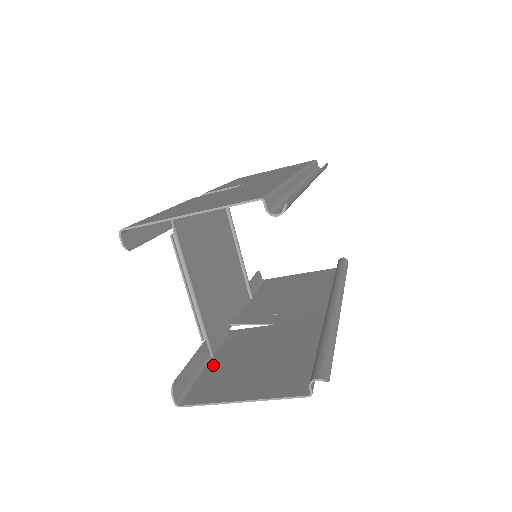
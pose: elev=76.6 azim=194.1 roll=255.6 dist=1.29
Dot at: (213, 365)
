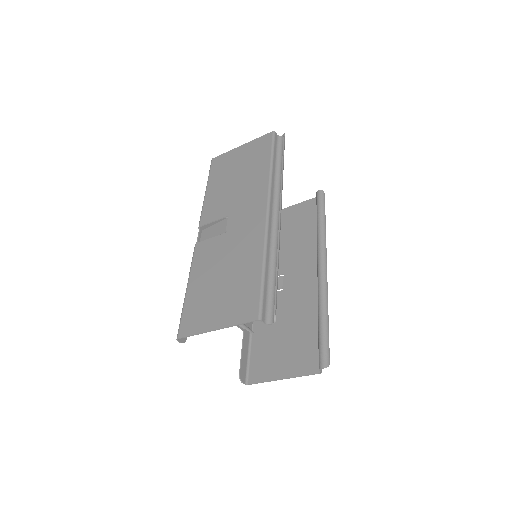
Dot at: (255, 342)
